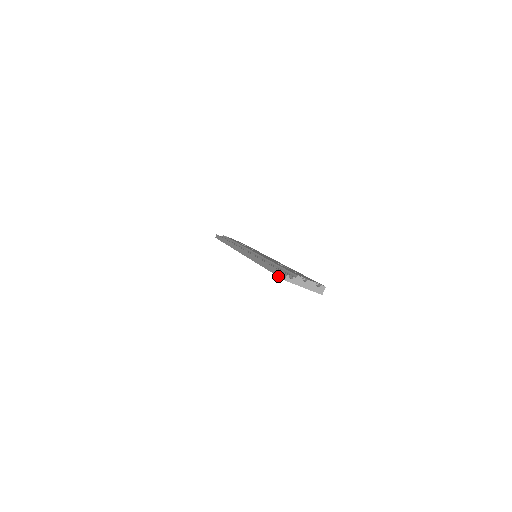
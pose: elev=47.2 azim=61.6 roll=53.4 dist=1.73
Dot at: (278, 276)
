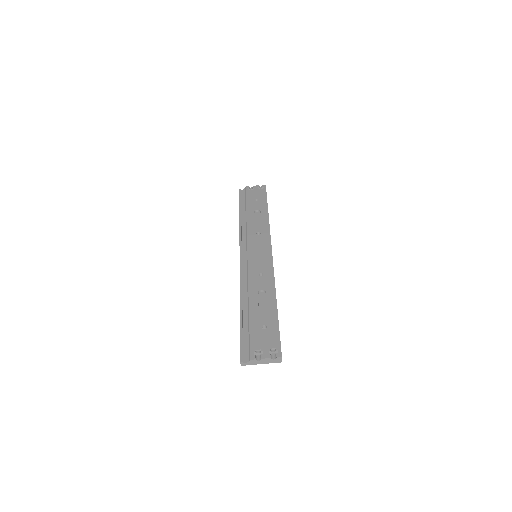
Dot at: occluded
